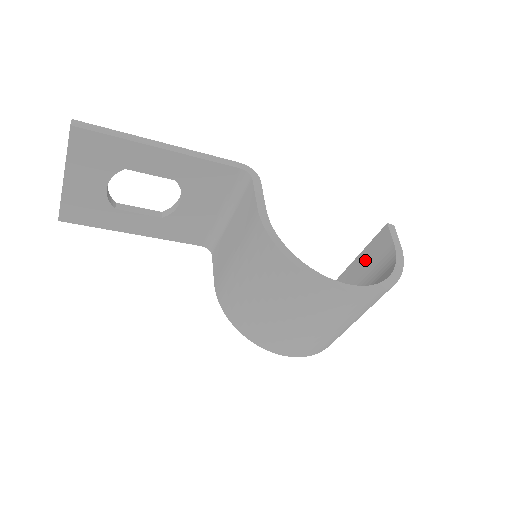
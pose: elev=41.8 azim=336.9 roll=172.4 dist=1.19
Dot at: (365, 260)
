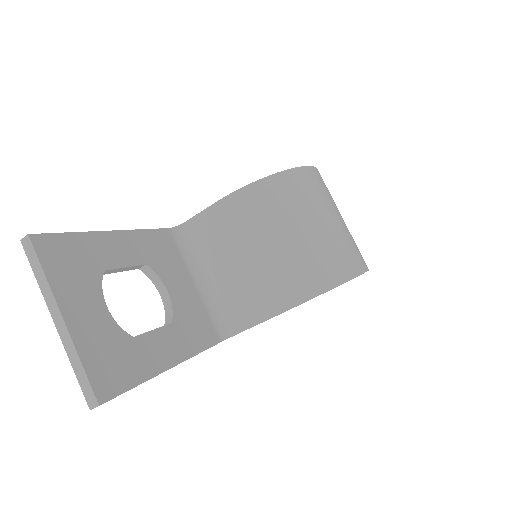
Dot at: occluded
